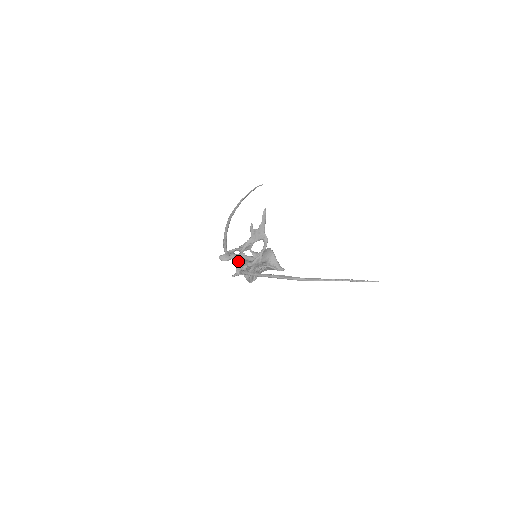
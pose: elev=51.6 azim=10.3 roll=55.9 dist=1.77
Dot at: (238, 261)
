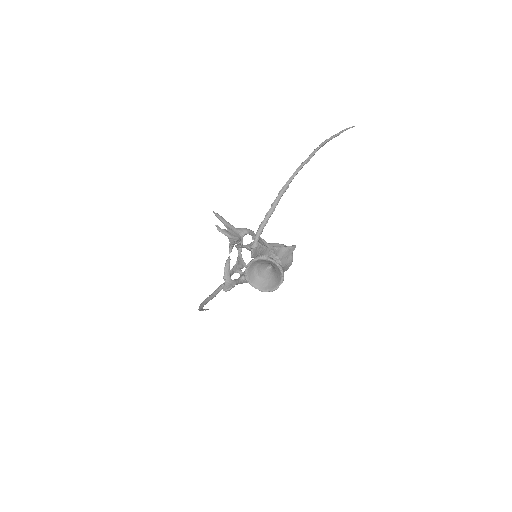
Dot at: (240, 246)
